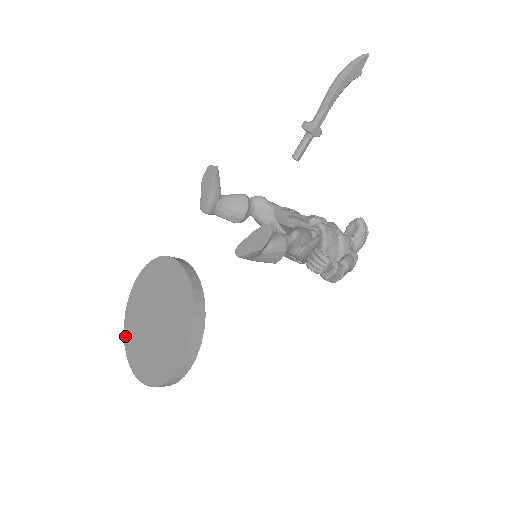
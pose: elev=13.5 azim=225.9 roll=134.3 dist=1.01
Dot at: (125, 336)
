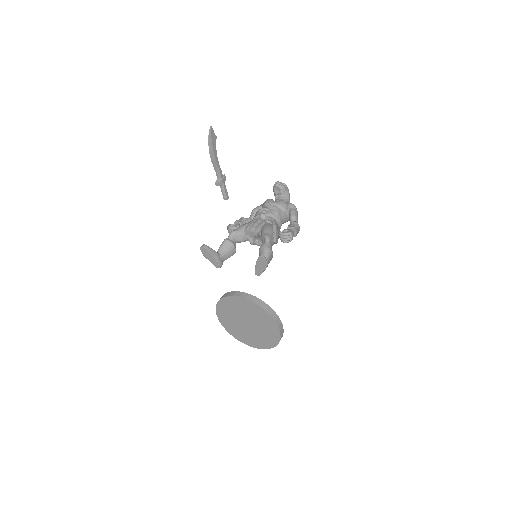
Dot at: (238, 340)
